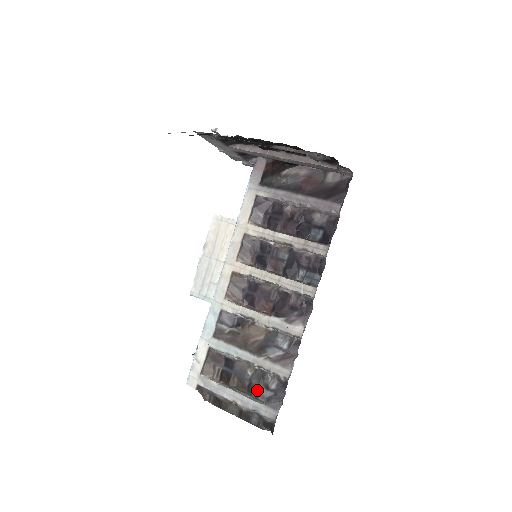
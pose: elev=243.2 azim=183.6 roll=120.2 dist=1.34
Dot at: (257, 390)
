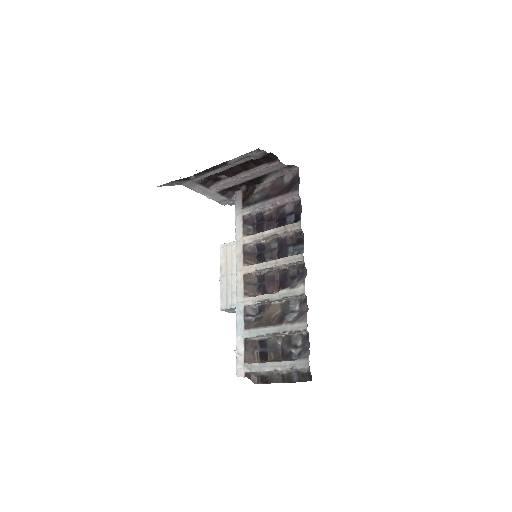
Dot at: (289, 353)
